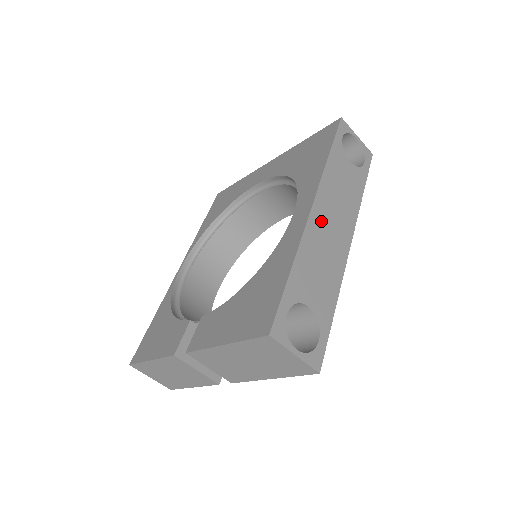
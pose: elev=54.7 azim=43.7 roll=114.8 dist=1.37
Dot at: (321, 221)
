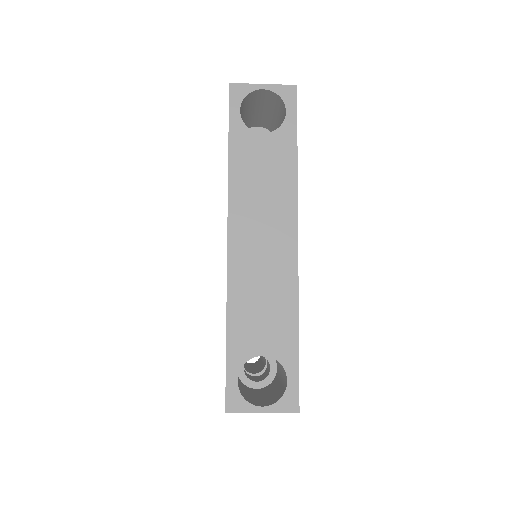
Dot at: (246, 249)
